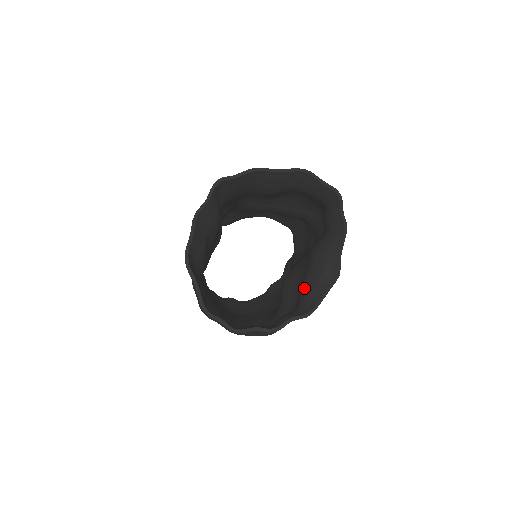
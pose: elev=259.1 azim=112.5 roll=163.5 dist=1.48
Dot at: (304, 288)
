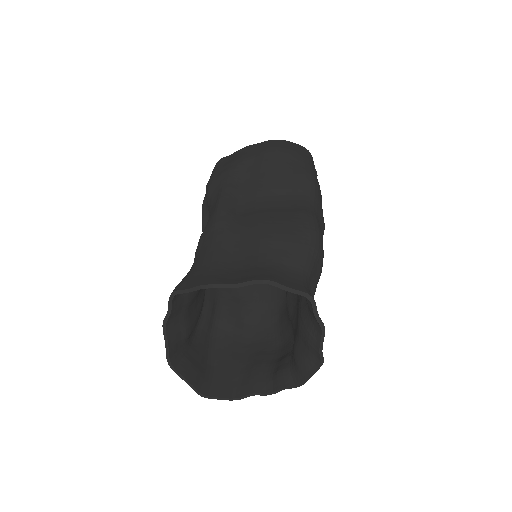
Dot at: (294, 353)
